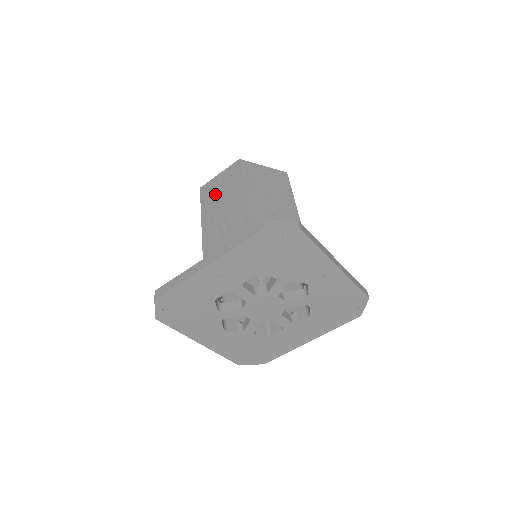
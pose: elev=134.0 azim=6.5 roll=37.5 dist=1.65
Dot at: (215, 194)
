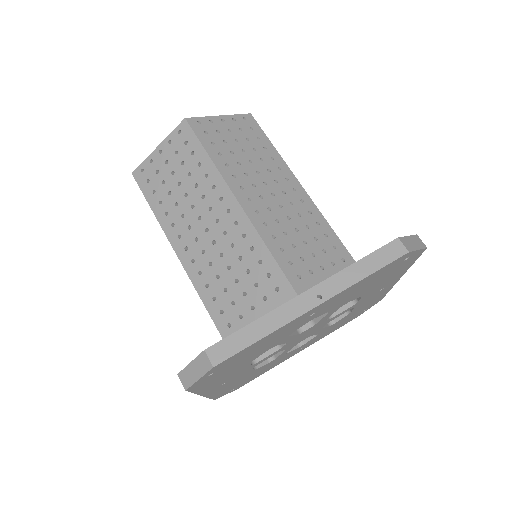
Dot at: occluded
